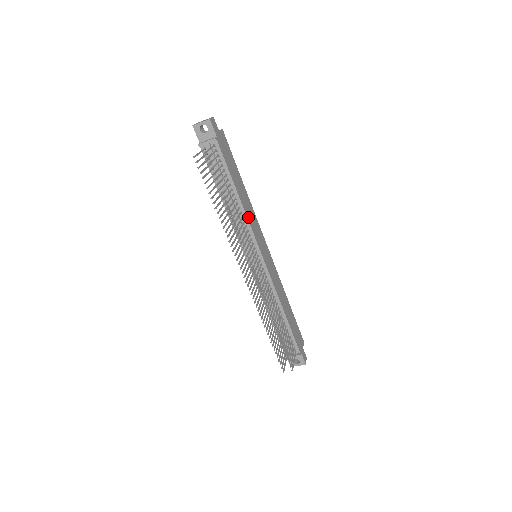
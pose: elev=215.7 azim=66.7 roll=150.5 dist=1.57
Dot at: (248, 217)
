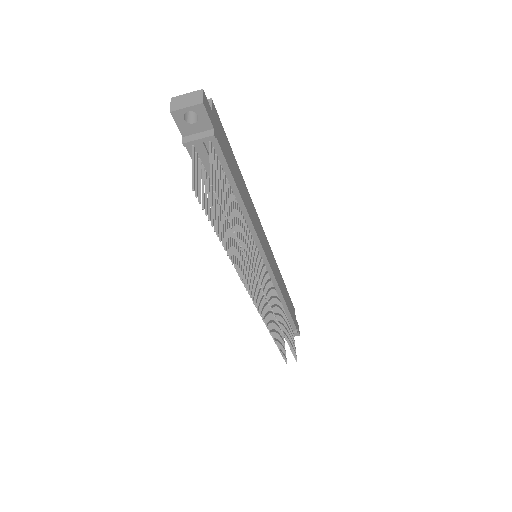
Dot at: (253, 222)
